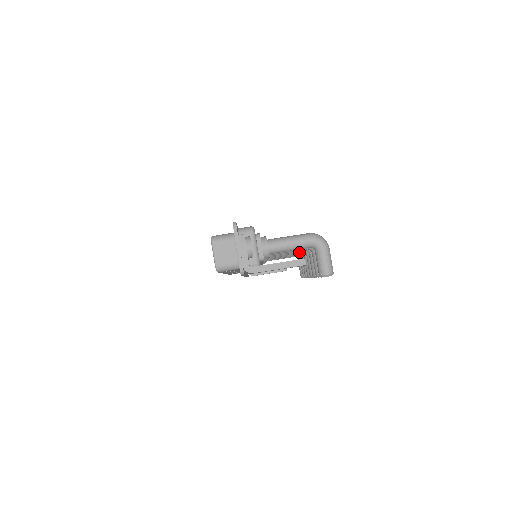
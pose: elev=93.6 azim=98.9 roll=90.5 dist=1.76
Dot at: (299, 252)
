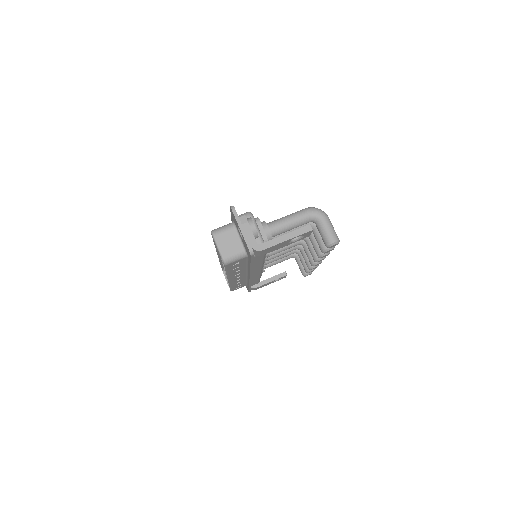
Dot at: occluded
